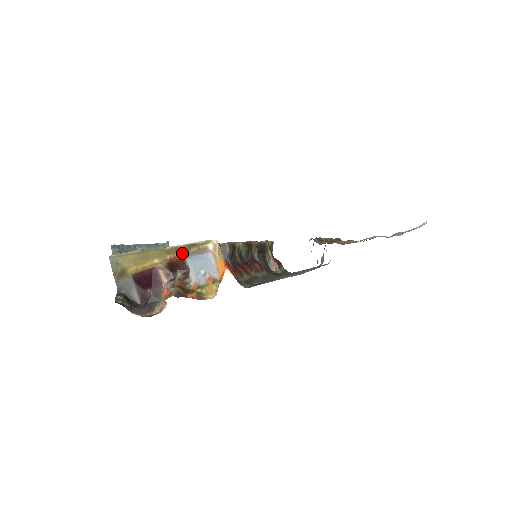
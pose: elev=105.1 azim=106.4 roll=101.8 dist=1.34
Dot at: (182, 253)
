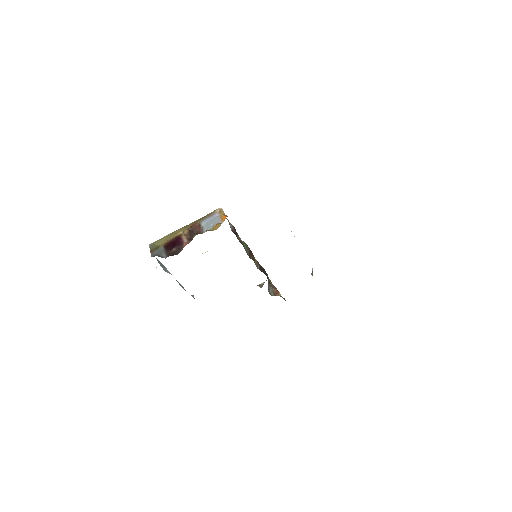
Dot at: (199, 221)
